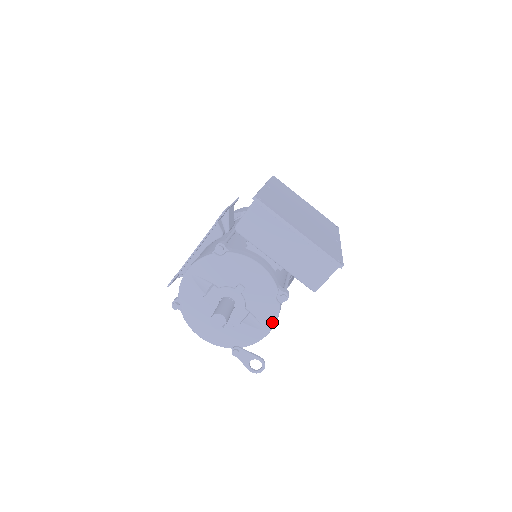
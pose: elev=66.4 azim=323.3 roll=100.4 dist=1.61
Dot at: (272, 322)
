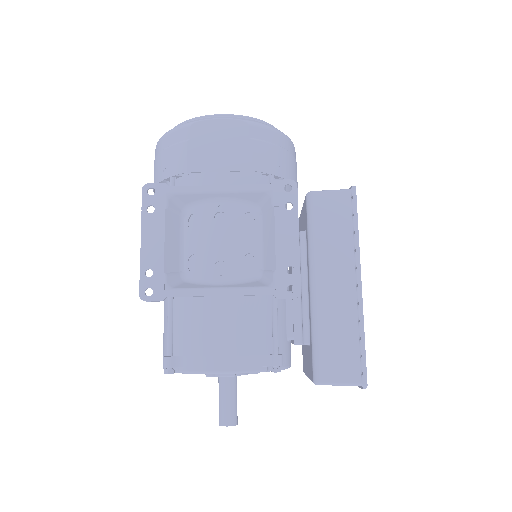
Dot at: occluded
